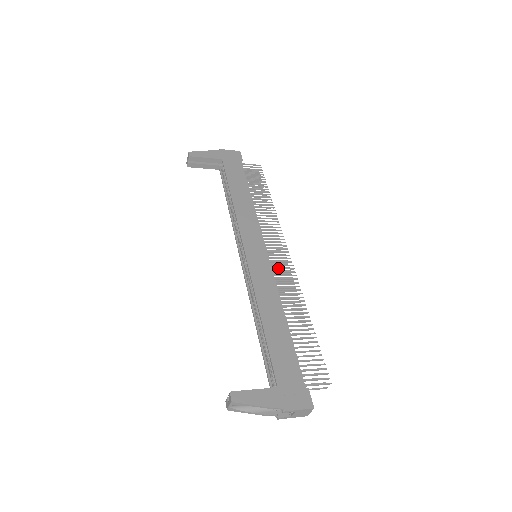
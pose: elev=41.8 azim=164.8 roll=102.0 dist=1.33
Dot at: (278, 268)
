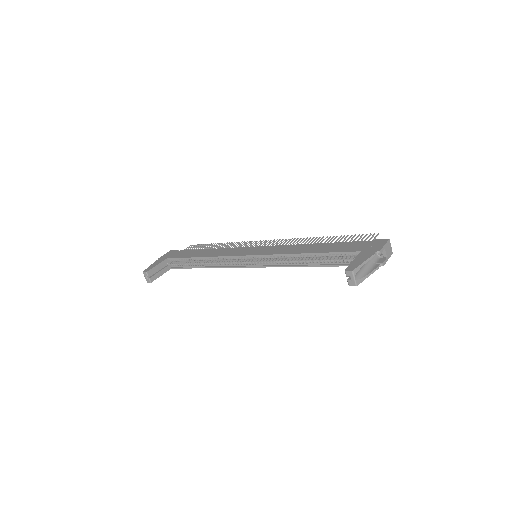
Dot at: (275, 245)
